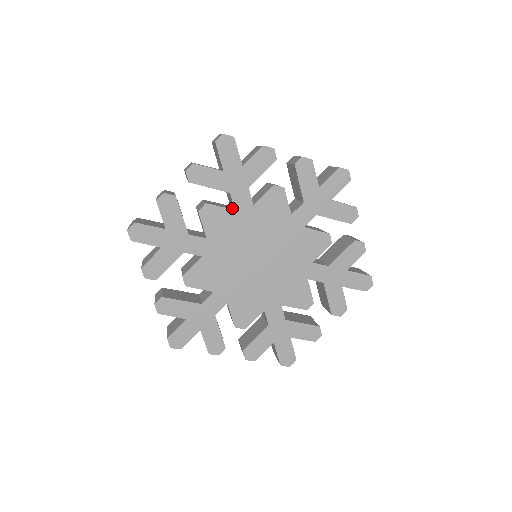
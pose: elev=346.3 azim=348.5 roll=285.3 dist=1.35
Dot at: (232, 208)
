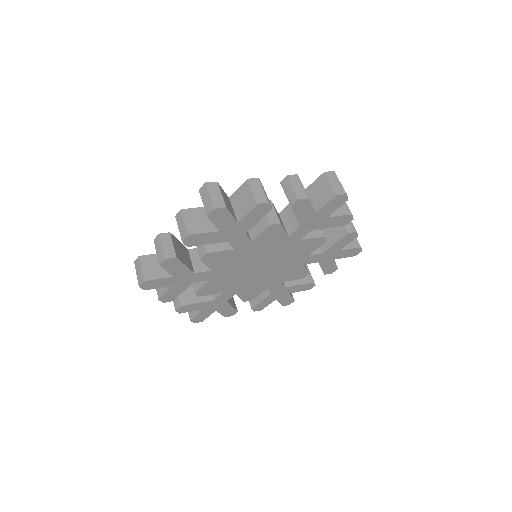
Dot at: occluded
